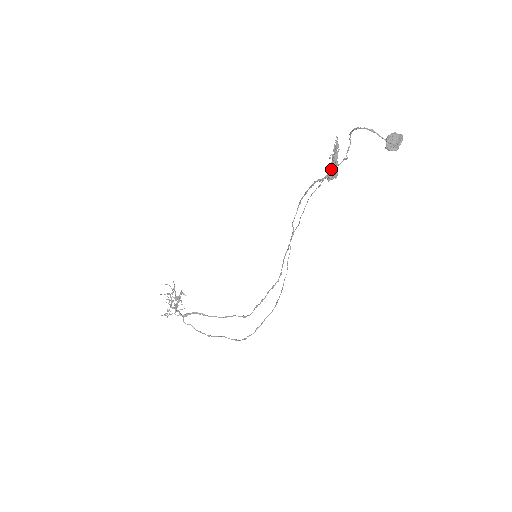
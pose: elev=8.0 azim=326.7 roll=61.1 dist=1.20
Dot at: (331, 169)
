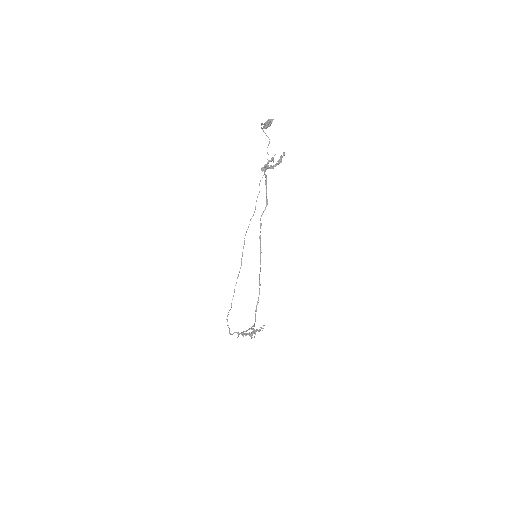
Dot at: (265, 164)
